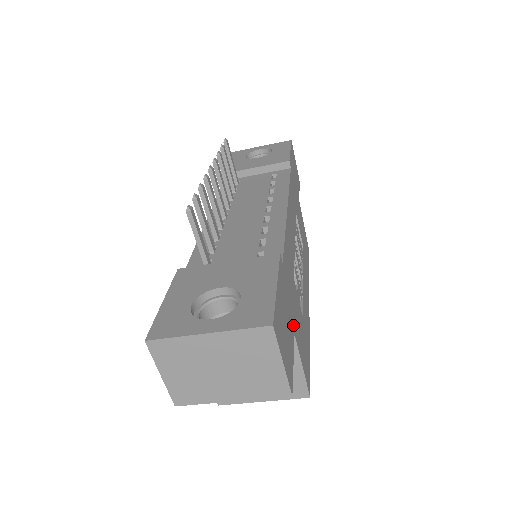
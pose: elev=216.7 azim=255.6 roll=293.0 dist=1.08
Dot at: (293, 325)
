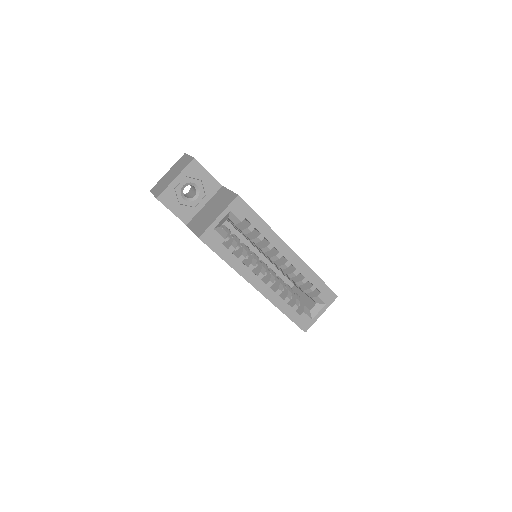
Dot at: occluded
